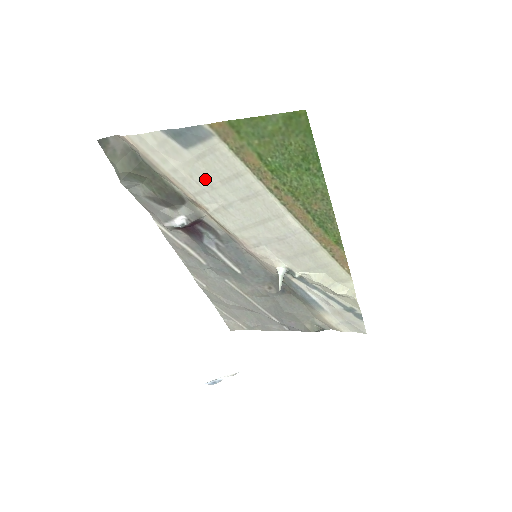
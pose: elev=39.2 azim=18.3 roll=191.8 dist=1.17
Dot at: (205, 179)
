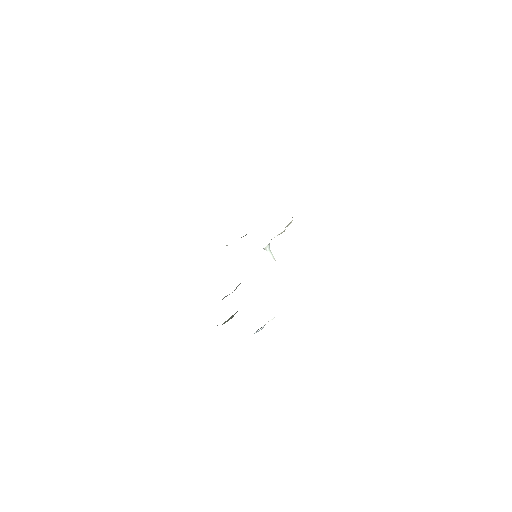
Dot at: occluded
